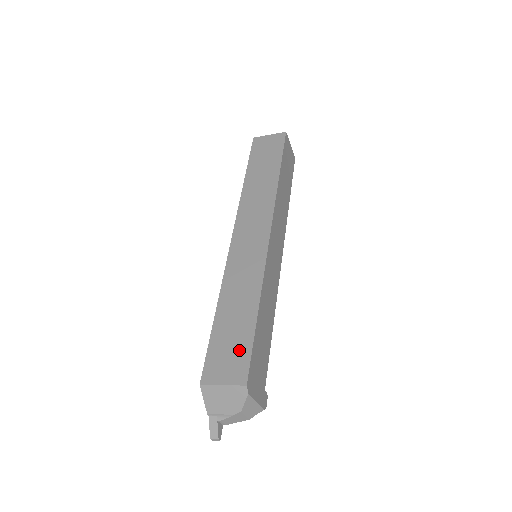
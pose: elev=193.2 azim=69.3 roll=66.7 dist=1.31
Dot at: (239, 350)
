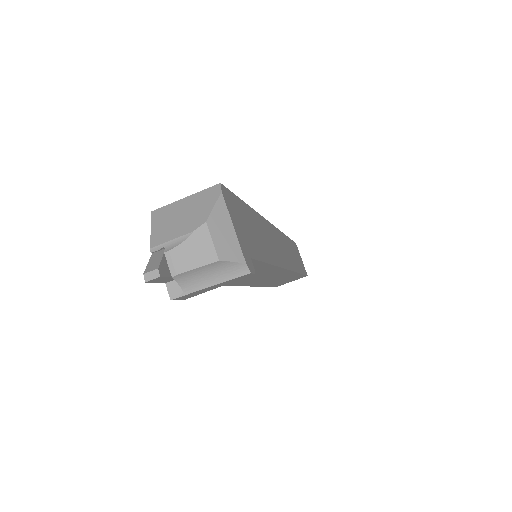
Dot at: occluded
